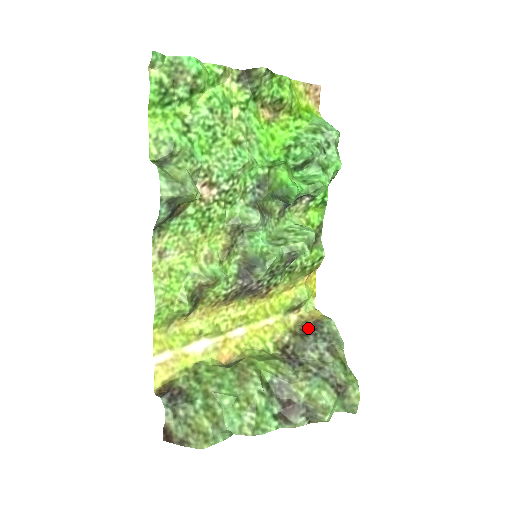
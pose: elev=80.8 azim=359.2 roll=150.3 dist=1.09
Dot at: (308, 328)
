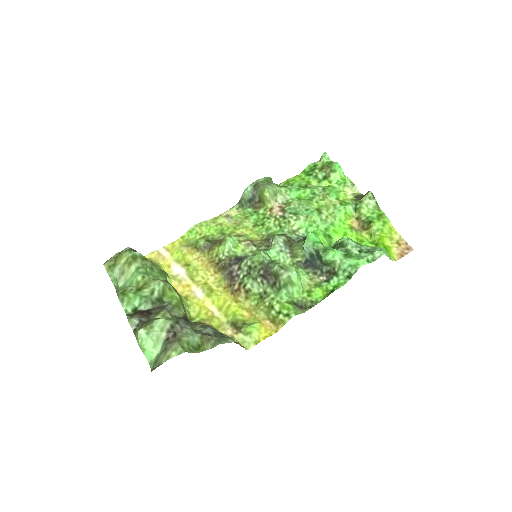
Dot at: occluded
